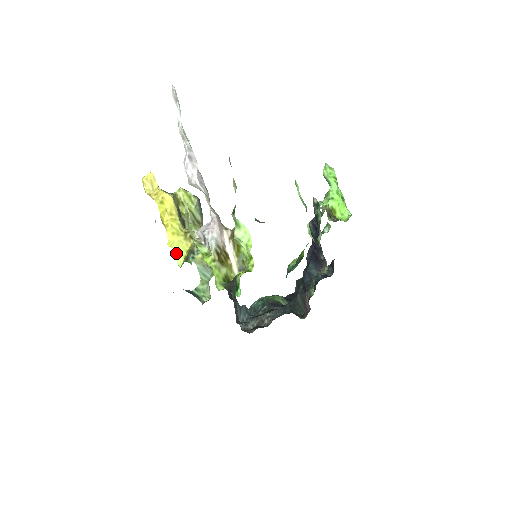
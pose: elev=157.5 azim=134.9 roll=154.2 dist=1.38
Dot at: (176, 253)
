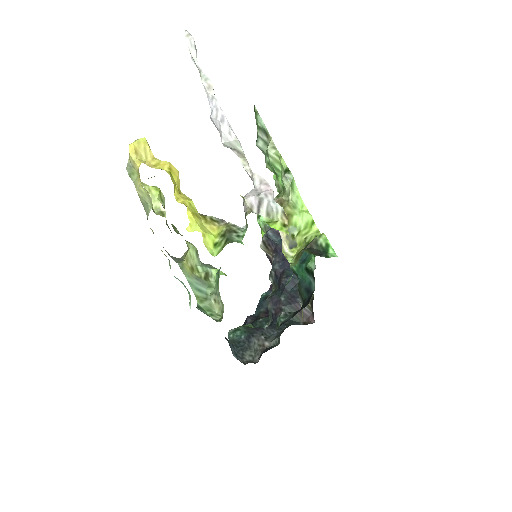
Dot at: (204, 238)
